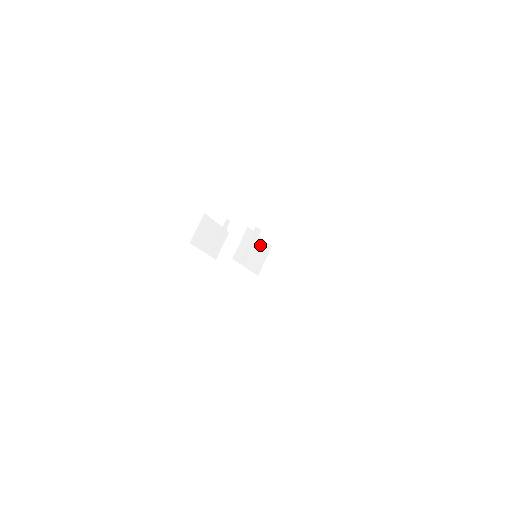
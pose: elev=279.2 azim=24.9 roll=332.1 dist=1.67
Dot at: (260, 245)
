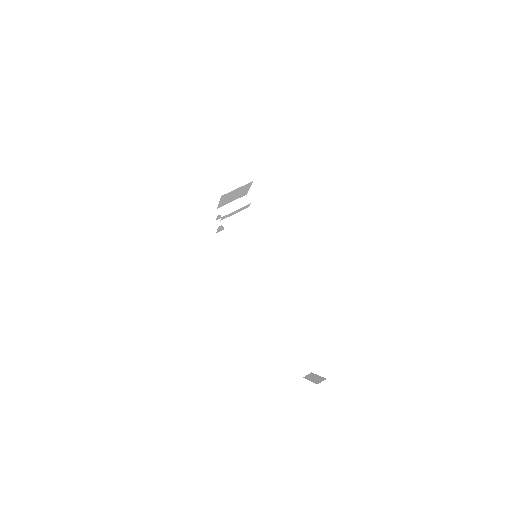
Dot at: (257, 236)
